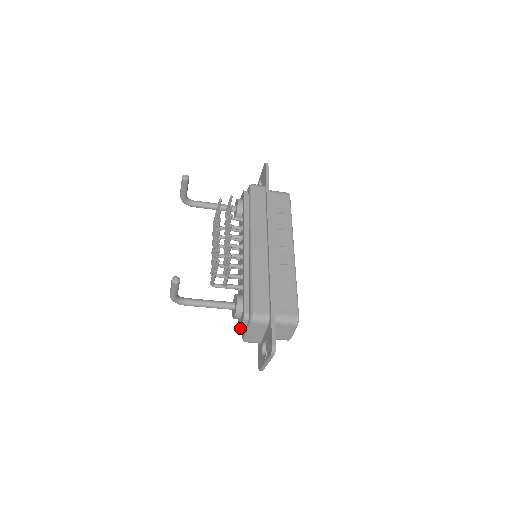
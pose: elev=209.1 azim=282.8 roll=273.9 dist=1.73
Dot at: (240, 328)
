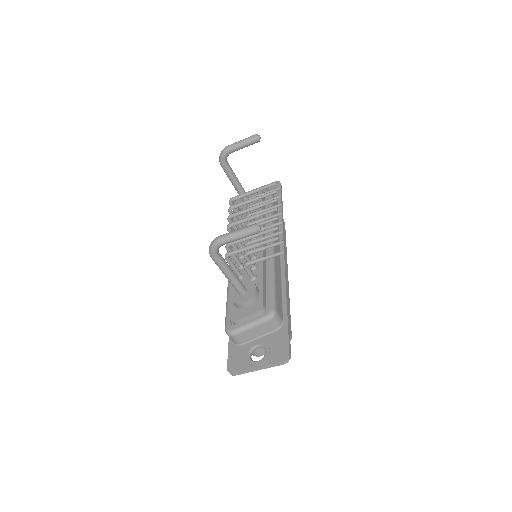
Dot at: (242, 318)
